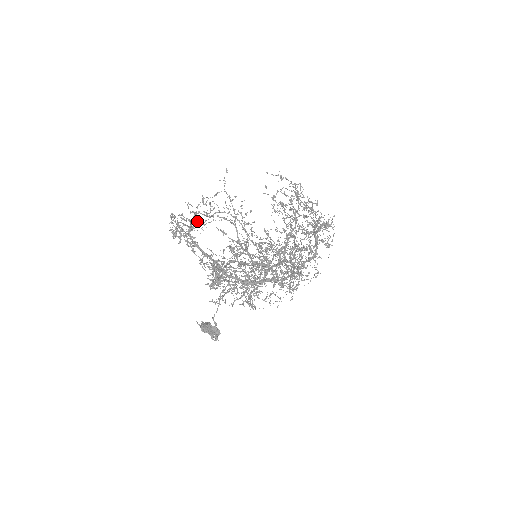
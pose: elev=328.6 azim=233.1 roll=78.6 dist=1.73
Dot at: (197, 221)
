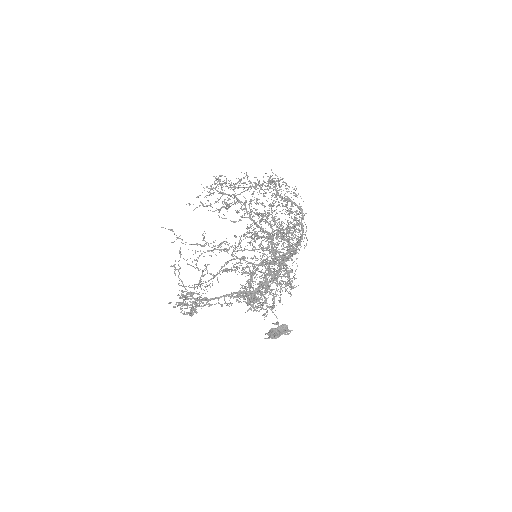
Dot at: occluded
